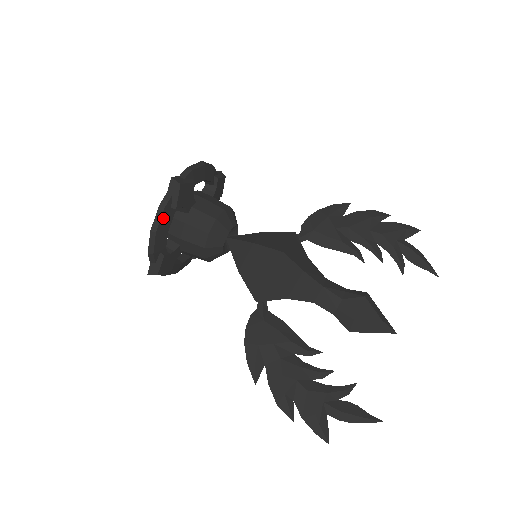
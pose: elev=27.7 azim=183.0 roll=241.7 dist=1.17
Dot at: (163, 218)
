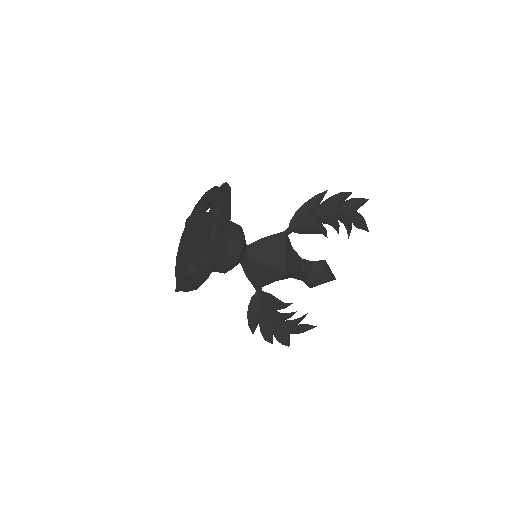
Dot at: (204, 281)
